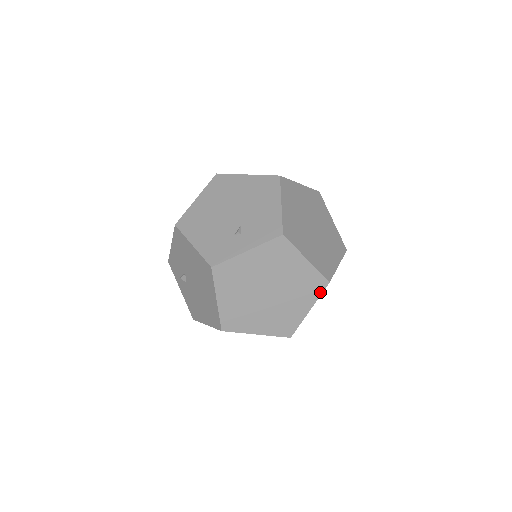
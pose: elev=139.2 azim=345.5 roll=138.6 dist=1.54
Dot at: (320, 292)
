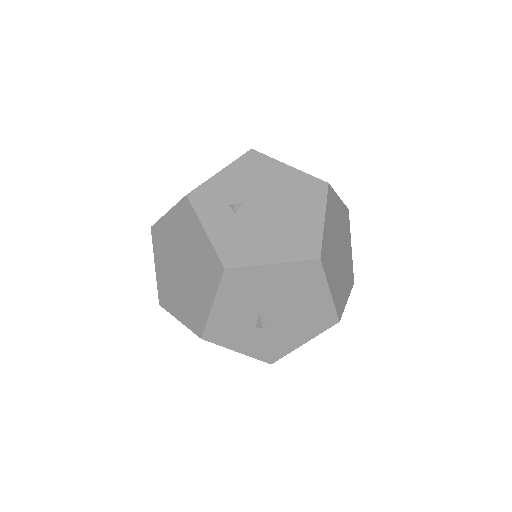
Dot at: (351, 287)
